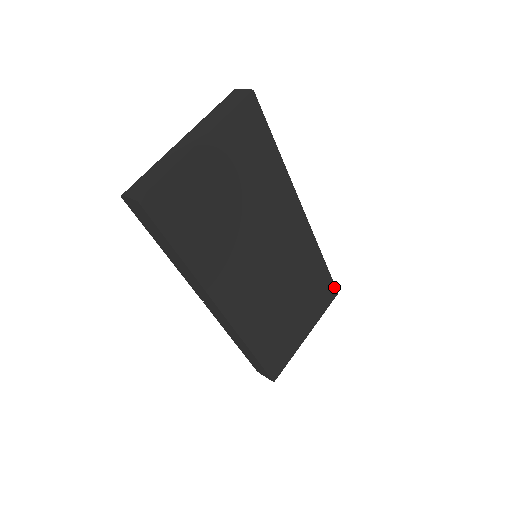
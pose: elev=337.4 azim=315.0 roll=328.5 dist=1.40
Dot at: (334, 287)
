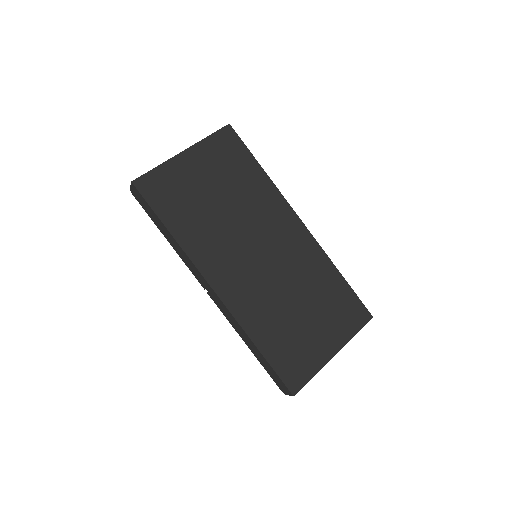
Dot at: (364, 308)
